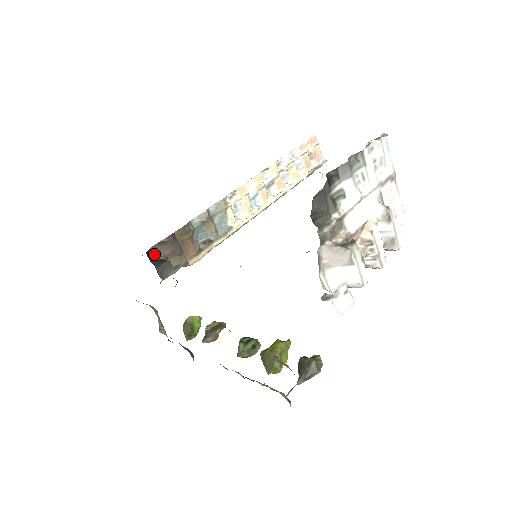
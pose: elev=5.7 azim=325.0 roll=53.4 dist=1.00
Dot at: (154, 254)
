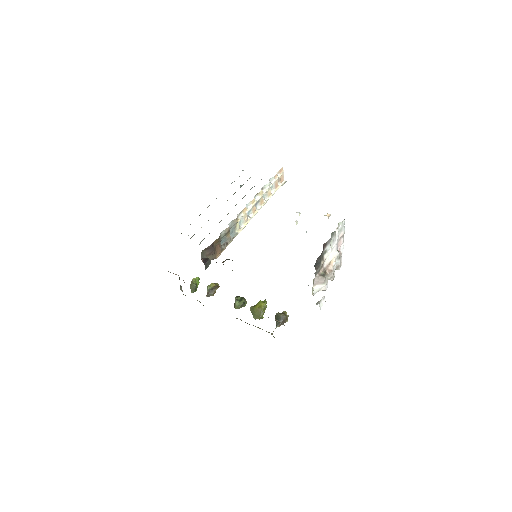
Dot at: (202, 255)
